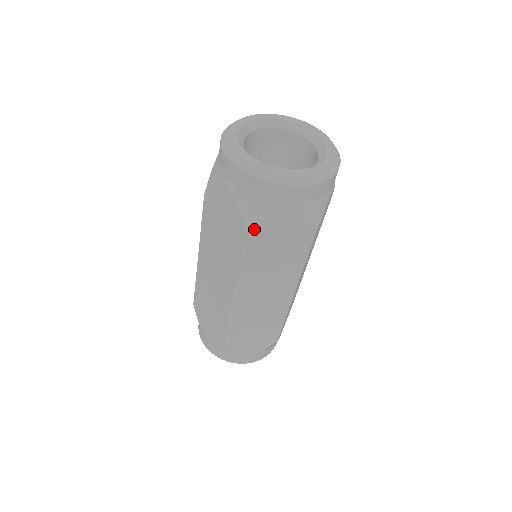
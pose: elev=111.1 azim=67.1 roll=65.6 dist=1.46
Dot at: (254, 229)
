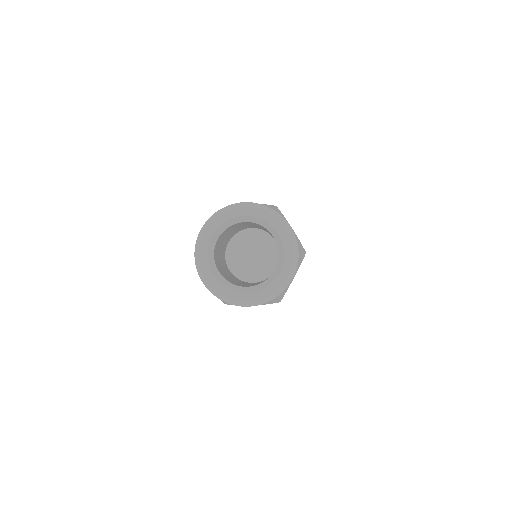
Dot at: (229, 304)
